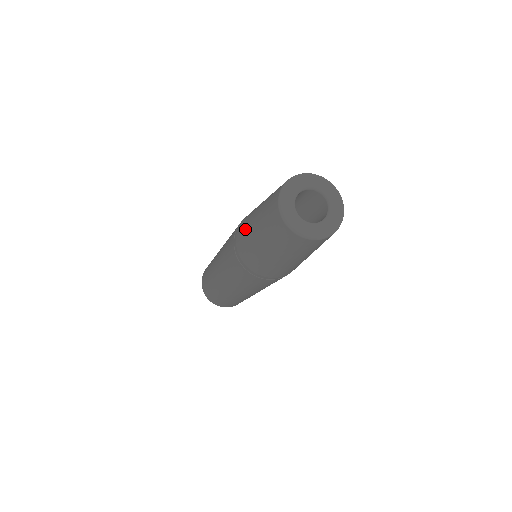
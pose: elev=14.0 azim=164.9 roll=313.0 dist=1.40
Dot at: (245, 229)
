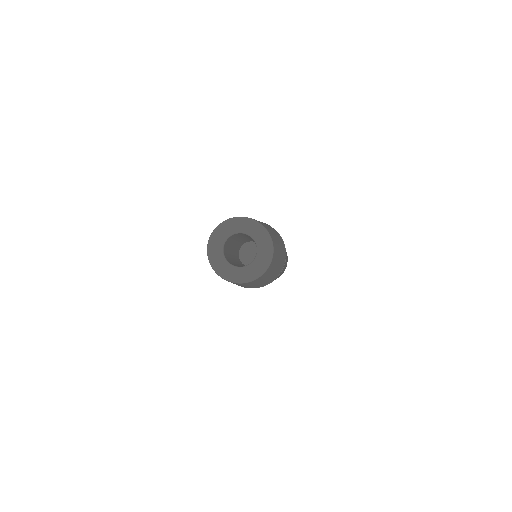
Dot at: occluded
